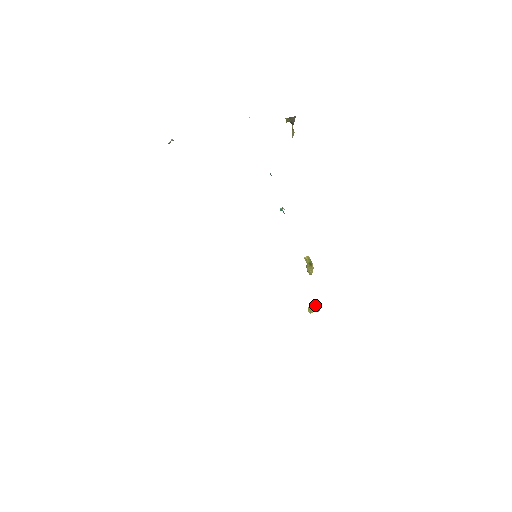
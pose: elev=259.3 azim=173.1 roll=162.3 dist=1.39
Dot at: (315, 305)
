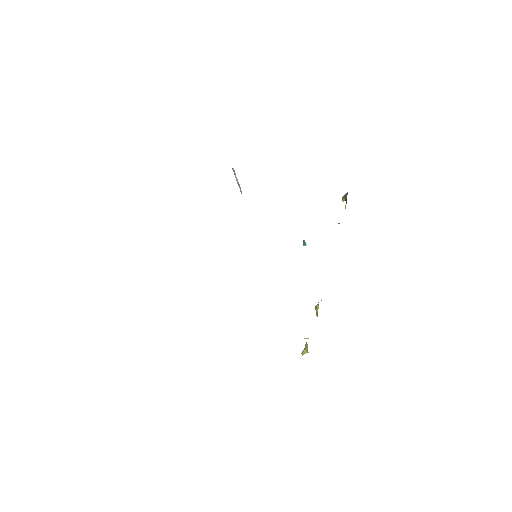
Dot at: occluded
